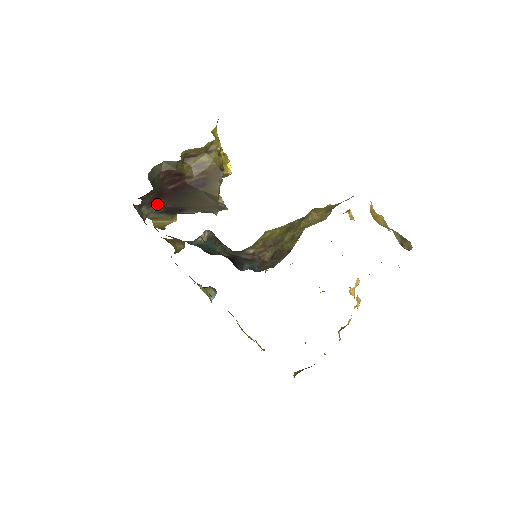
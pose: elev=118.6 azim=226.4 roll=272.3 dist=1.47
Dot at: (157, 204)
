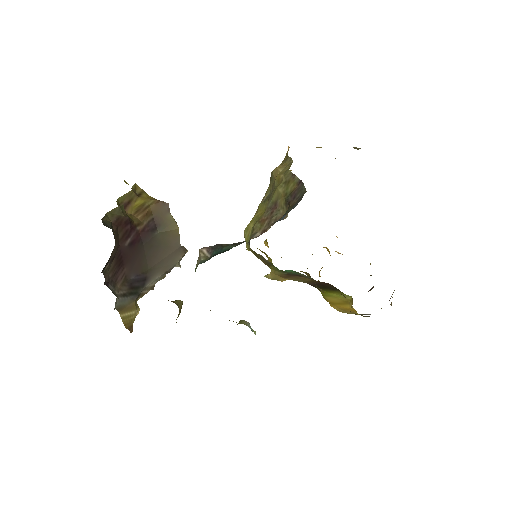
Dot at: (120, 279)
